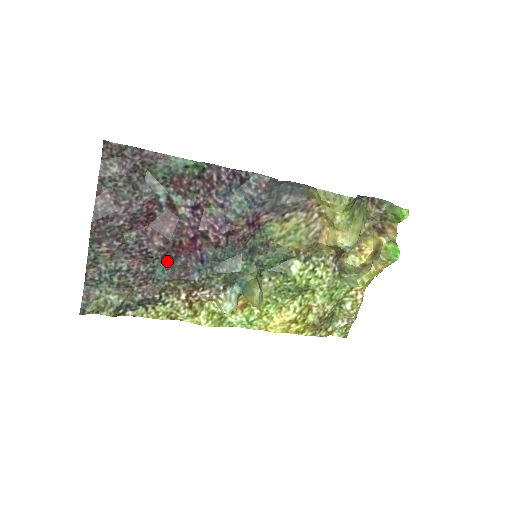
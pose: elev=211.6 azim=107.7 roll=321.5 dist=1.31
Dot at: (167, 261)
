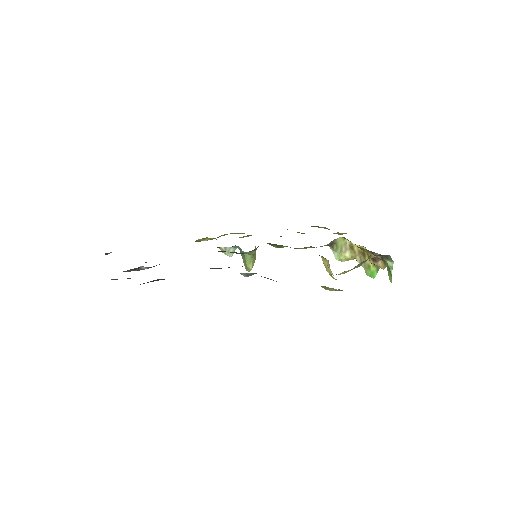
Dot at: occluded
